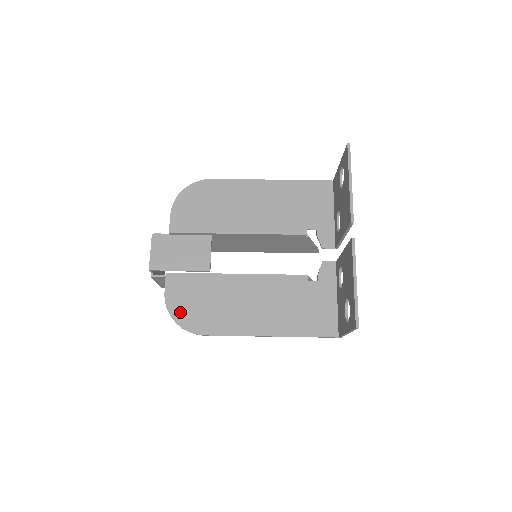
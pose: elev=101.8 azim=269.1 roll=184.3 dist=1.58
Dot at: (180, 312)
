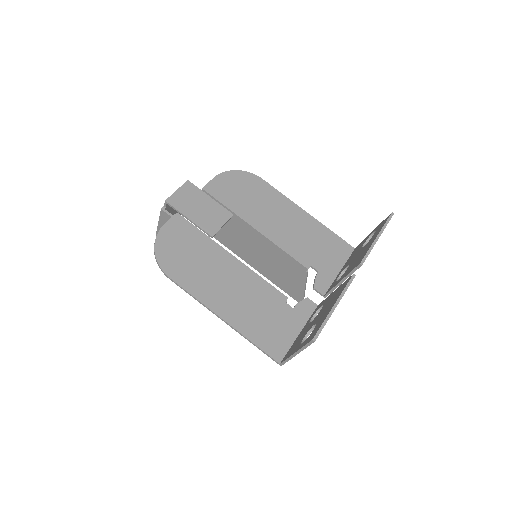
Dot at: (165, 247)
